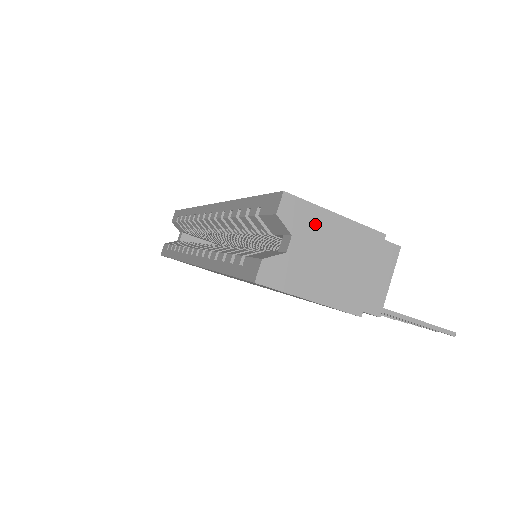
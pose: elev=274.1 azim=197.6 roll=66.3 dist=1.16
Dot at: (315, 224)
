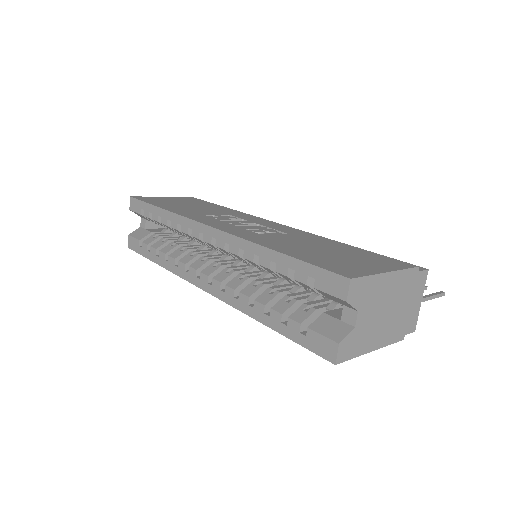
Dot at: (373, 291)
